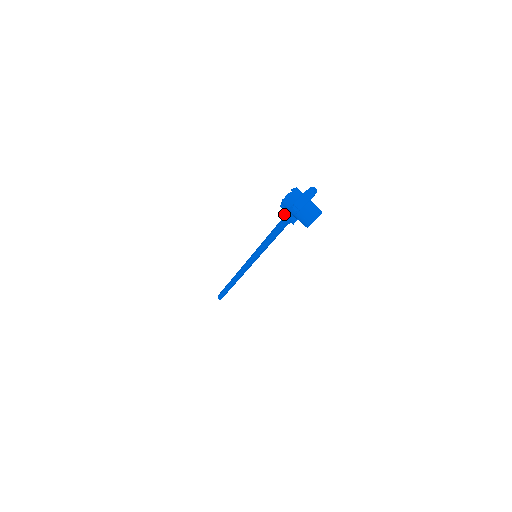
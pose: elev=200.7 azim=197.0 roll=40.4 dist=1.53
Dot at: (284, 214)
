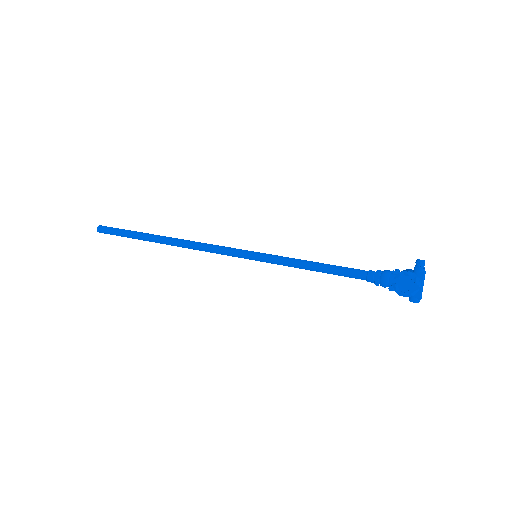
Dot at: (378, 283)
